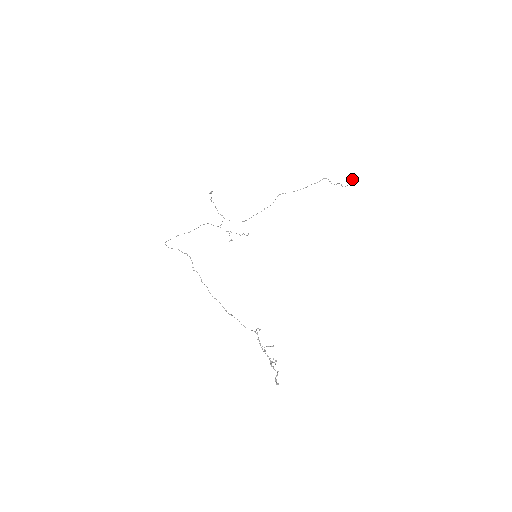
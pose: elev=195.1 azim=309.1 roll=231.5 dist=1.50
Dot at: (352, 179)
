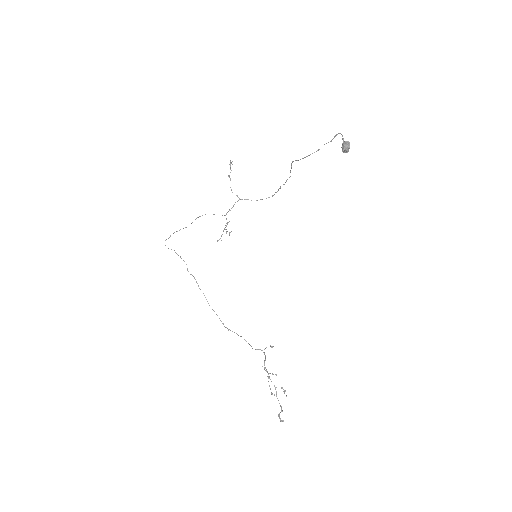
Dot at: (342, 144)
